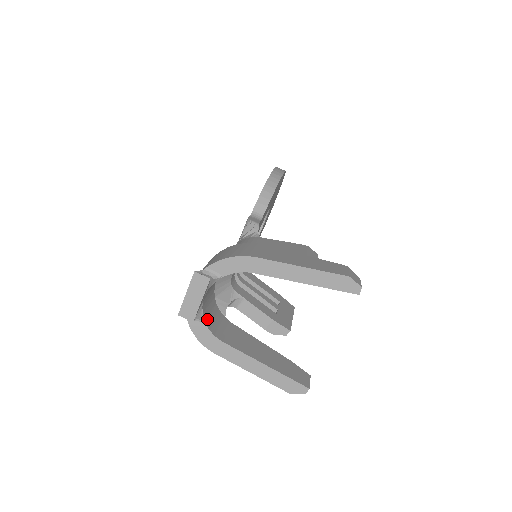
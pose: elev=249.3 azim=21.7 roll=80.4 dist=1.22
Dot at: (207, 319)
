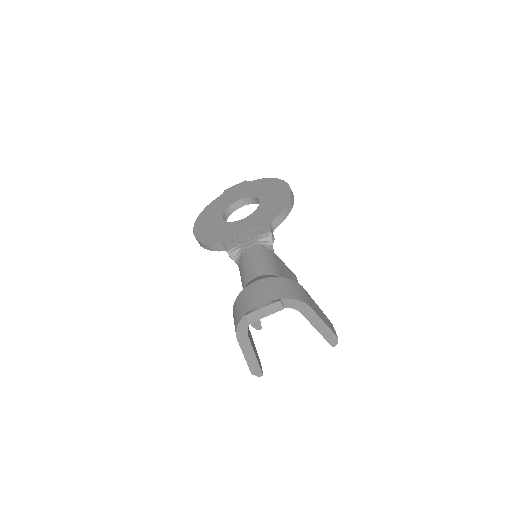
Dot at: occluded
